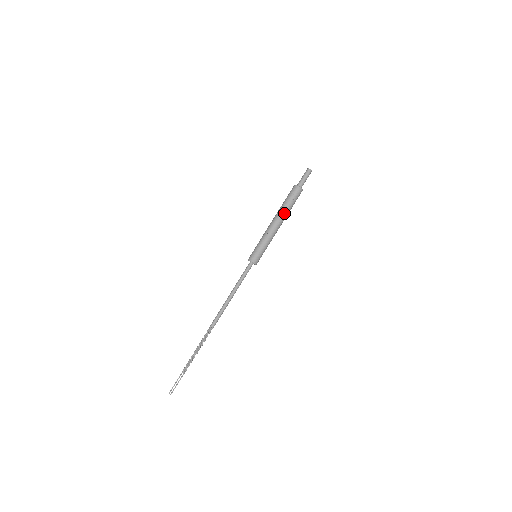
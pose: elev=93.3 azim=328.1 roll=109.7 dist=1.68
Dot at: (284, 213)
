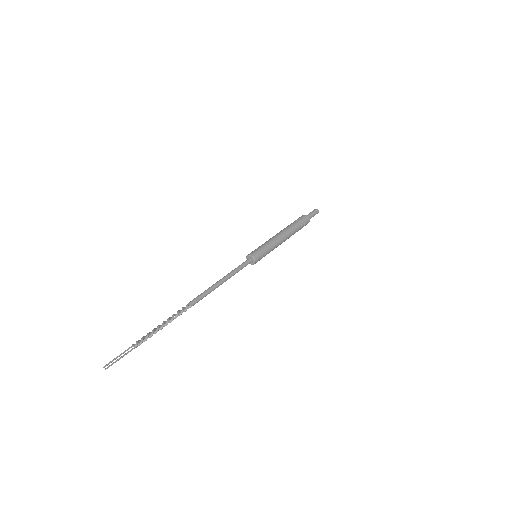
Dot at: (291, 230)
